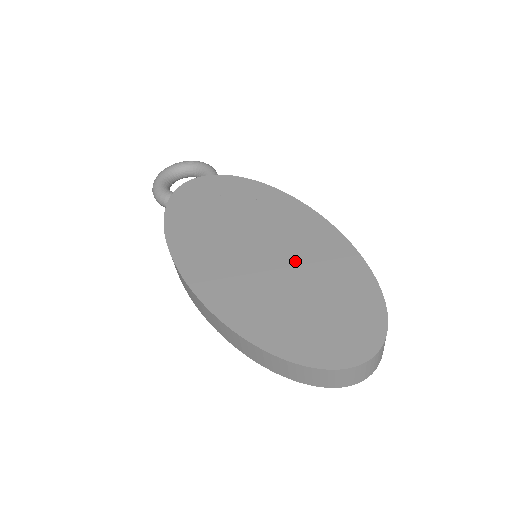
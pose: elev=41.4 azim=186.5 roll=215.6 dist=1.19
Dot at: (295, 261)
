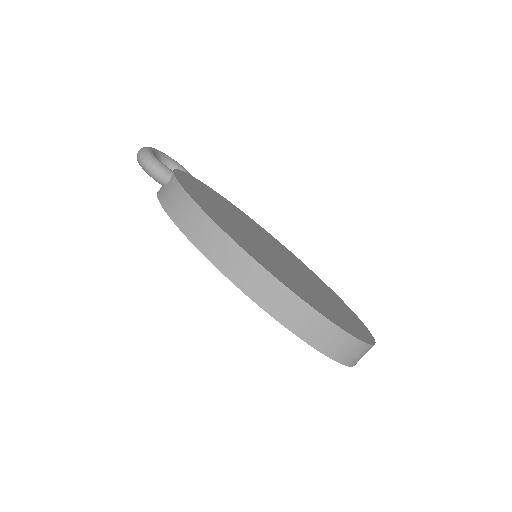
Dot at: (296, 269)
